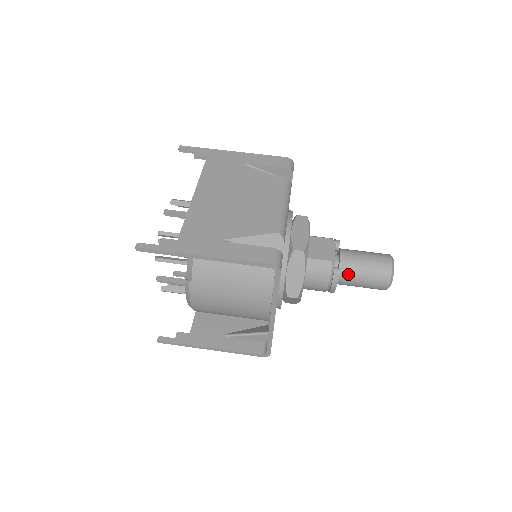
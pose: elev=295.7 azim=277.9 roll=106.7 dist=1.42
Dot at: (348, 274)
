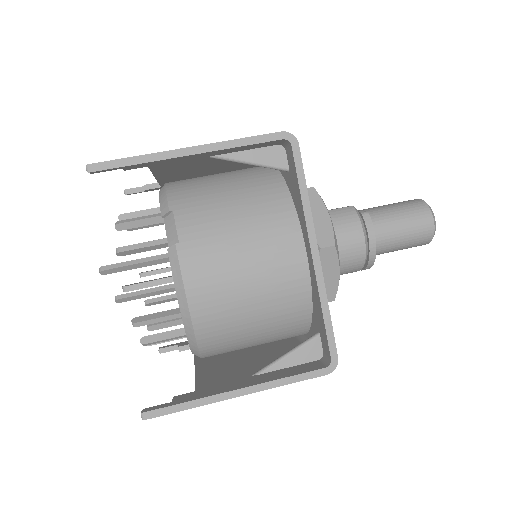
Dot at: (379, 221)
